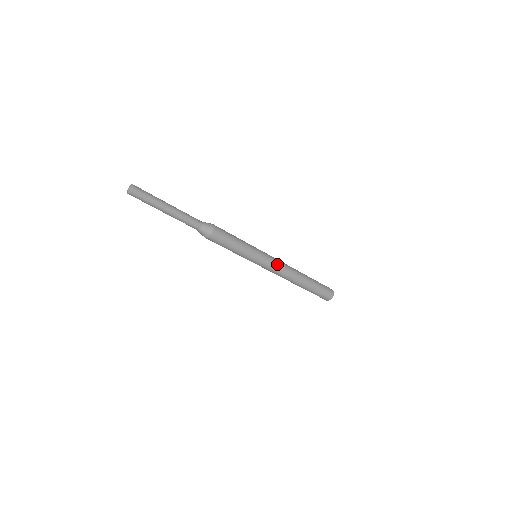
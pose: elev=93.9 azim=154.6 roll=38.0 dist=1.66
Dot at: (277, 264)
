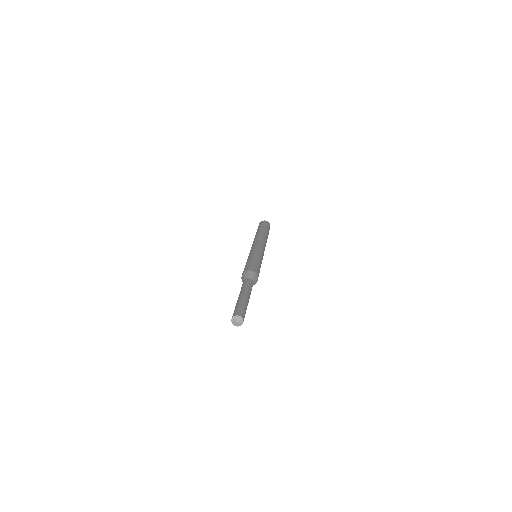
Dot at: (263, 246)
